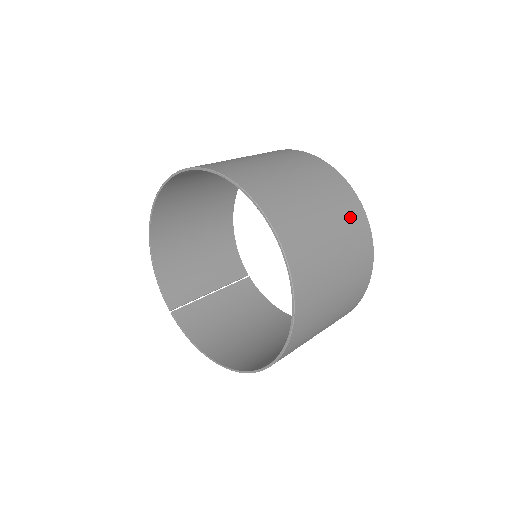
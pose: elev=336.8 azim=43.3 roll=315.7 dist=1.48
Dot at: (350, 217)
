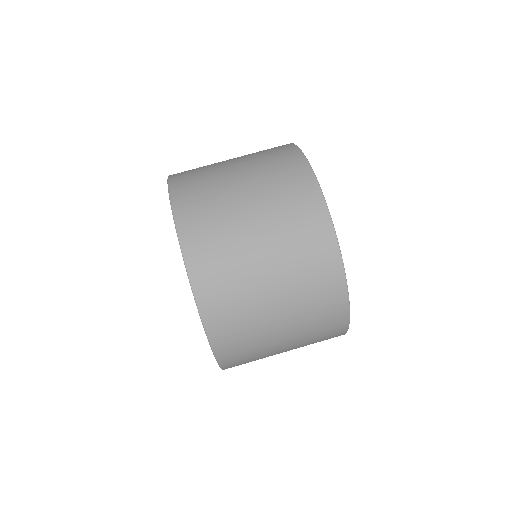
Dot at: (322, 333)
